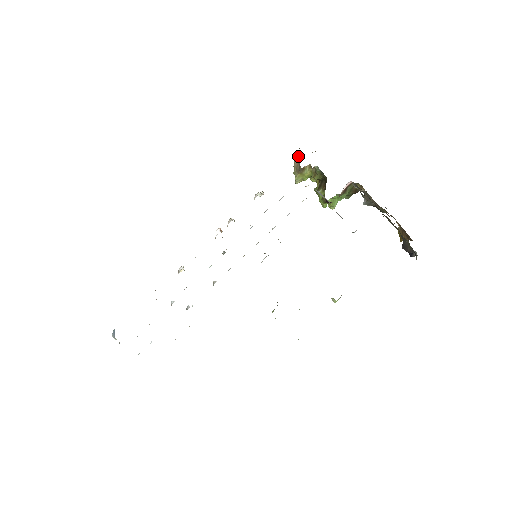
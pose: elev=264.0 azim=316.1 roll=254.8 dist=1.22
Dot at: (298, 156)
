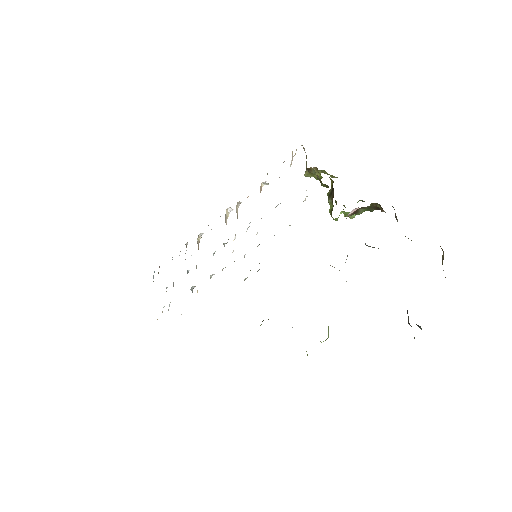
Dot at: occluded
